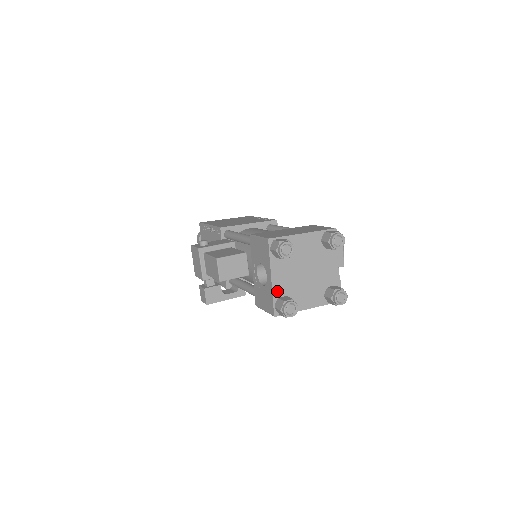
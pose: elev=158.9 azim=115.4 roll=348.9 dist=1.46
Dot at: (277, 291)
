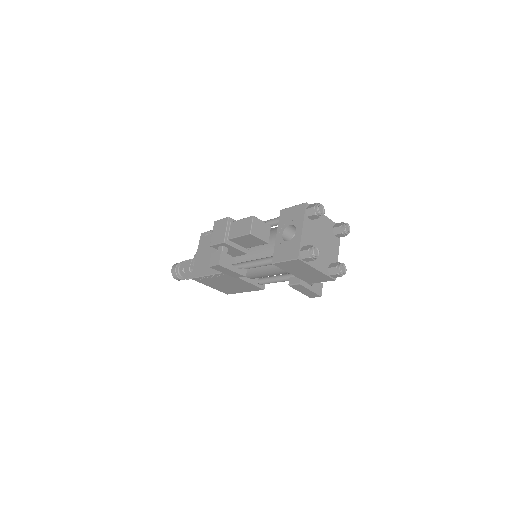
Dot at: (303, 241)
